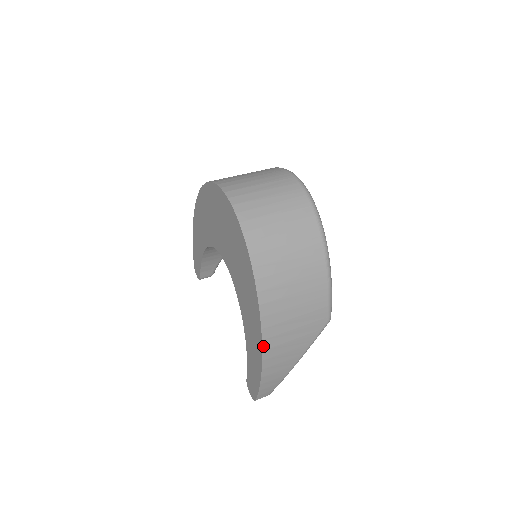
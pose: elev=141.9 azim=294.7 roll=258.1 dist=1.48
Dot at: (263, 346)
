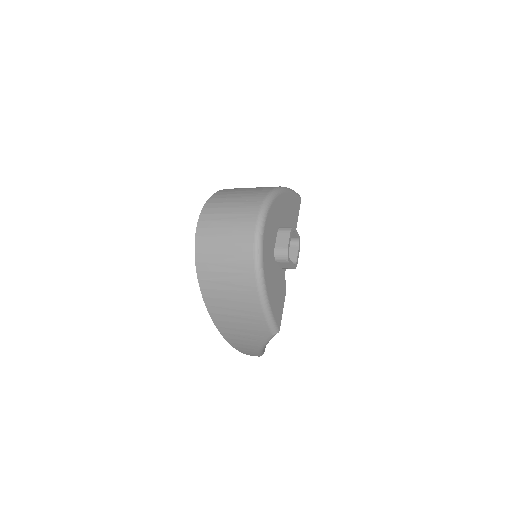
Dot at: (219, 330)
